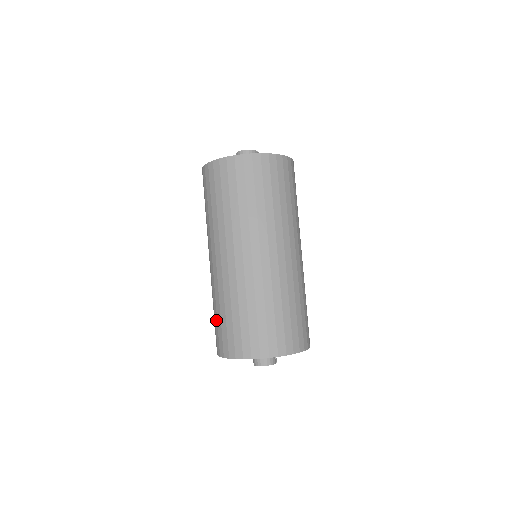
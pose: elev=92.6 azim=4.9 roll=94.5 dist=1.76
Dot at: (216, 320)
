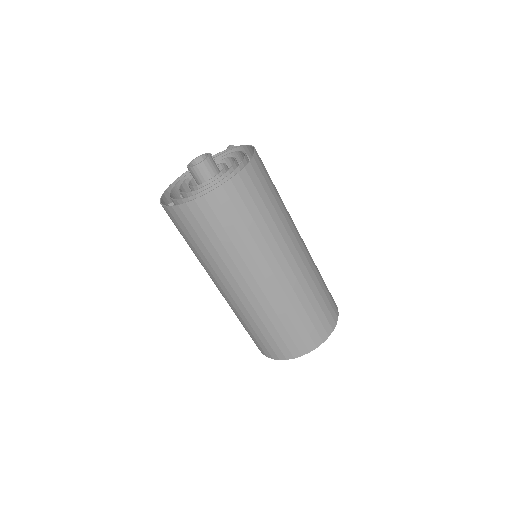
Dot at: (250, 333)
